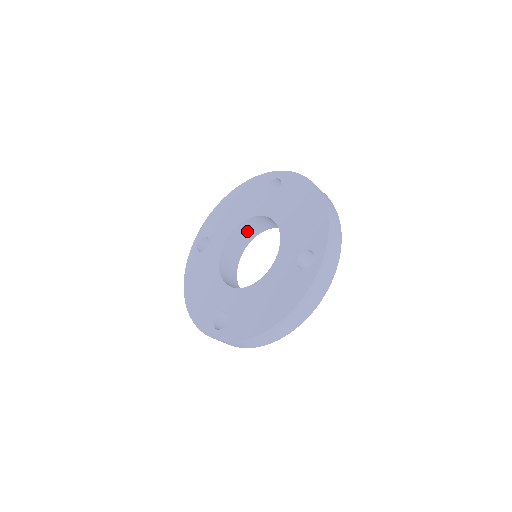
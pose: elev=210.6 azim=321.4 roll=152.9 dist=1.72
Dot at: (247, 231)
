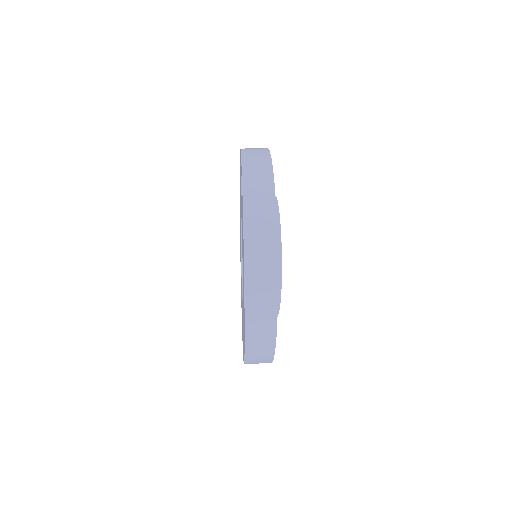
Dot at: occluded
